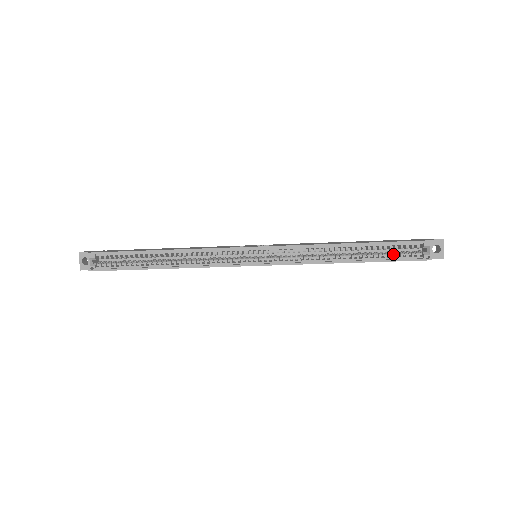
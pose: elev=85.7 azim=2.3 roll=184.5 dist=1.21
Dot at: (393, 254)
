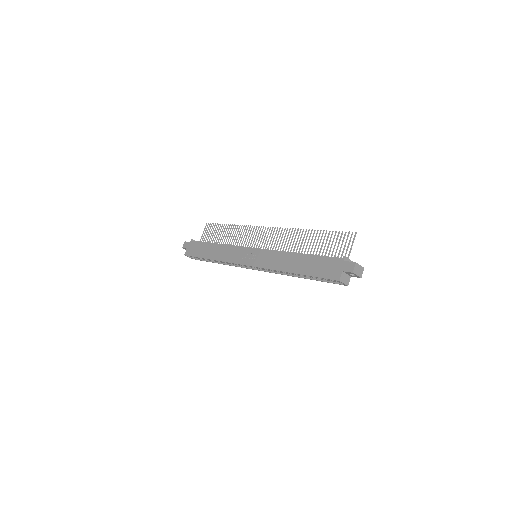
Dot at: occluded
